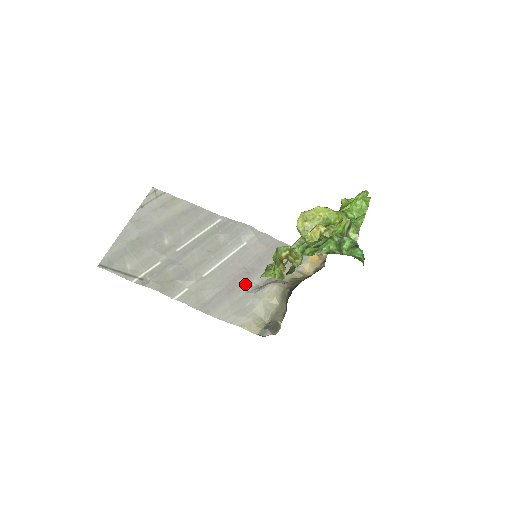
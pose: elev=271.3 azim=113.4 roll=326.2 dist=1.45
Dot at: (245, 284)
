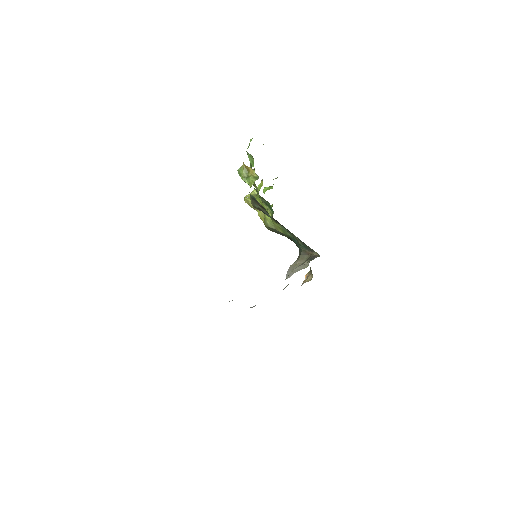
Dot at: occluded
